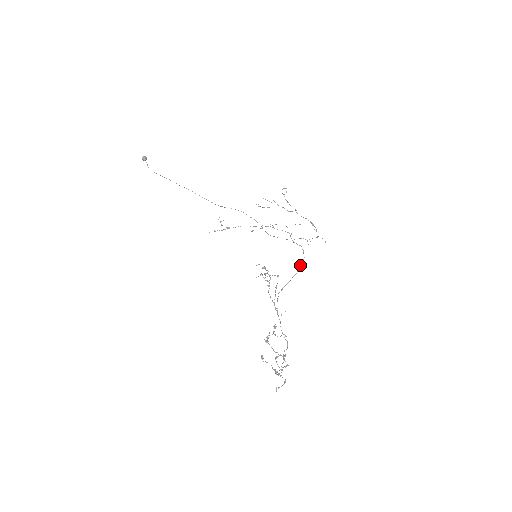
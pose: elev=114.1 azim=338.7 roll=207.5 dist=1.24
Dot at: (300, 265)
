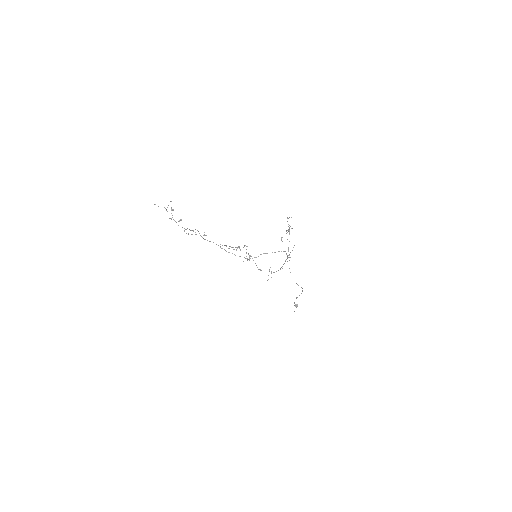
Dot at: occluded
